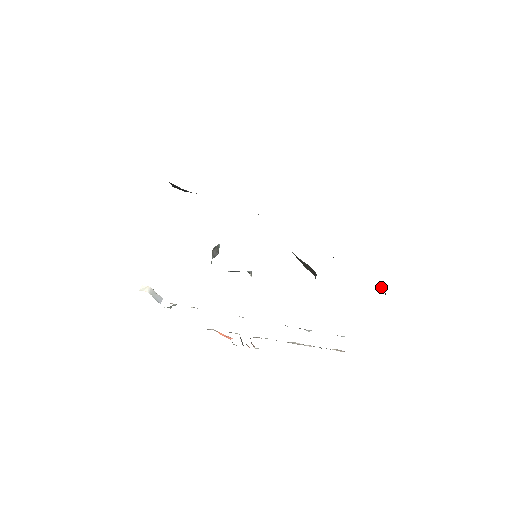
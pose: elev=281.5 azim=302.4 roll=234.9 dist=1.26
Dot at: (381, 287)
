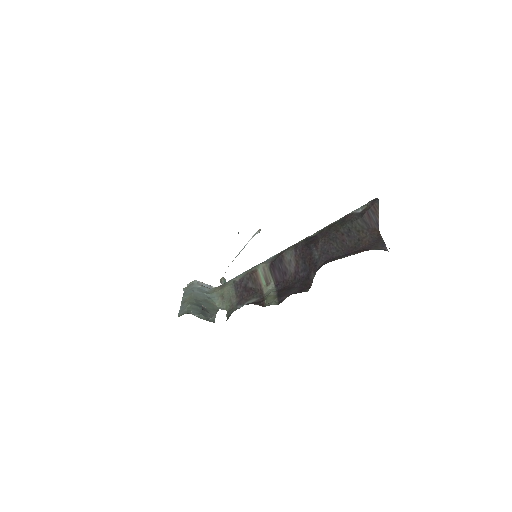
Dot at: occluded
